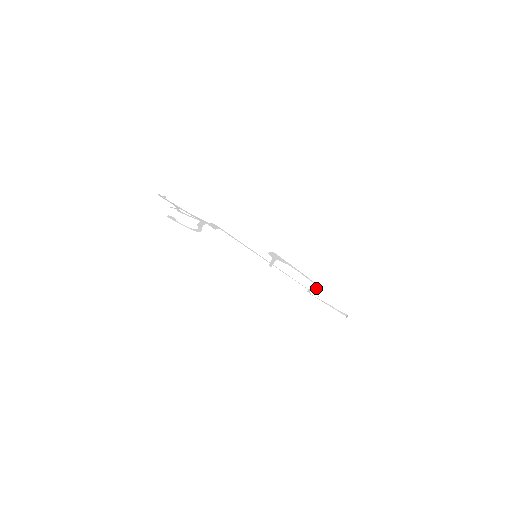
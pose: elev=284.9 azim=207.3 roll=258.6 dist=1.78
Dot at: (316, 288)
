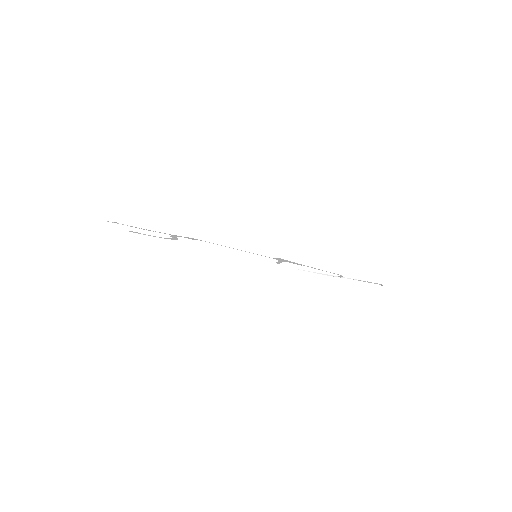
Dot at: (341, 276)
